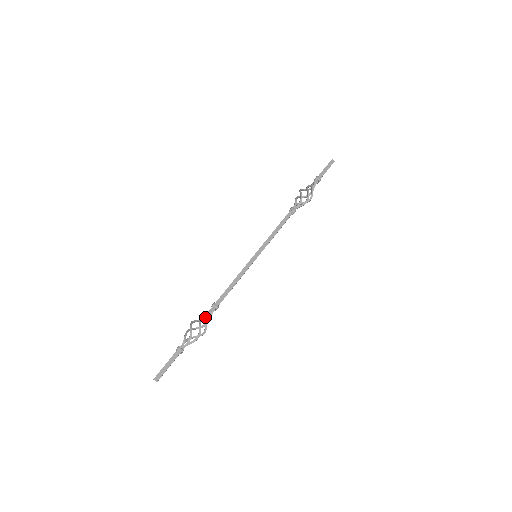
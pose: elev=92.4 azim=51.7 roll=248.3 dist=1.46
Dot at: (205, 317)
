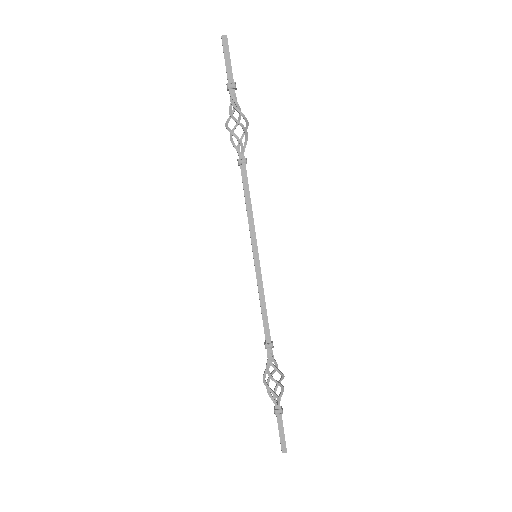
Dot at: occluded
